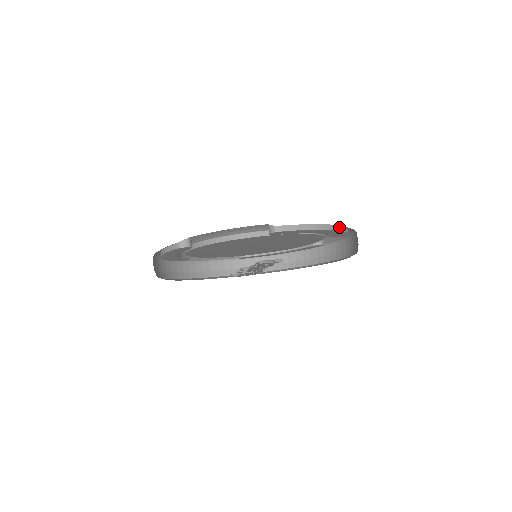
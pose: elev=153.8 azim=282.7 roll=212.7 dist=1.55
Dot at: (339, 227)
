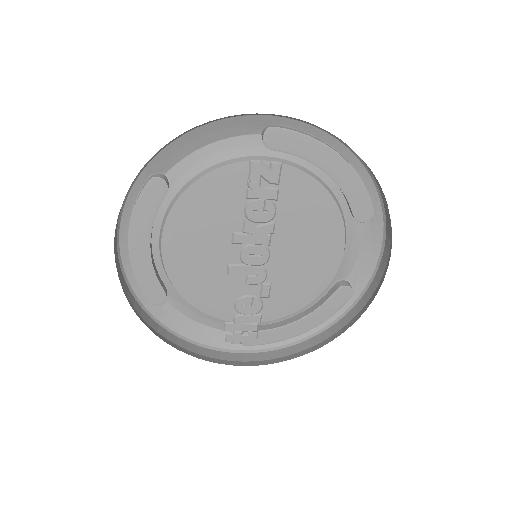
Dot at: (354, 170)
